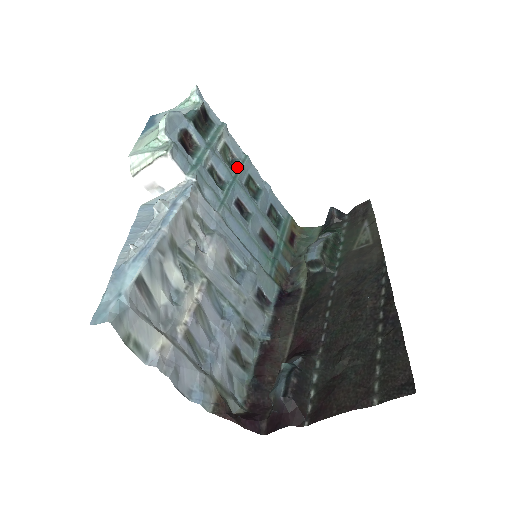
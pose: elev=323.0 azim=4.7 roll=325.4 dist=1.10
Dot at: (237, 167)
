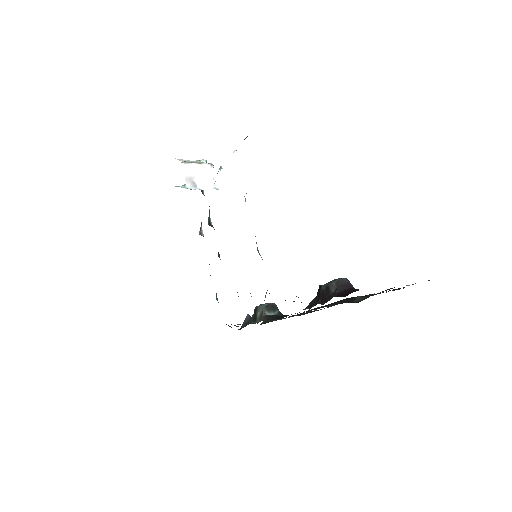
Dot at: occluded
